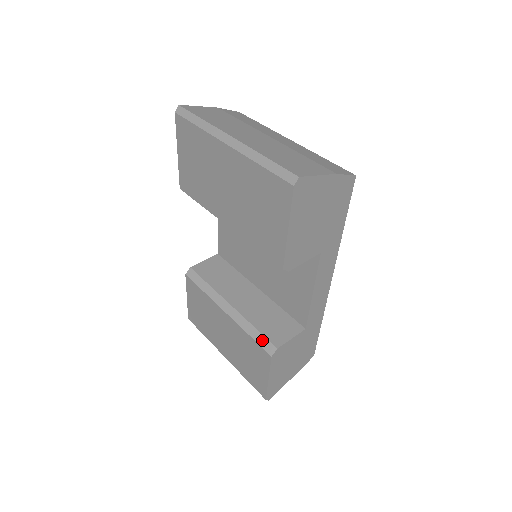
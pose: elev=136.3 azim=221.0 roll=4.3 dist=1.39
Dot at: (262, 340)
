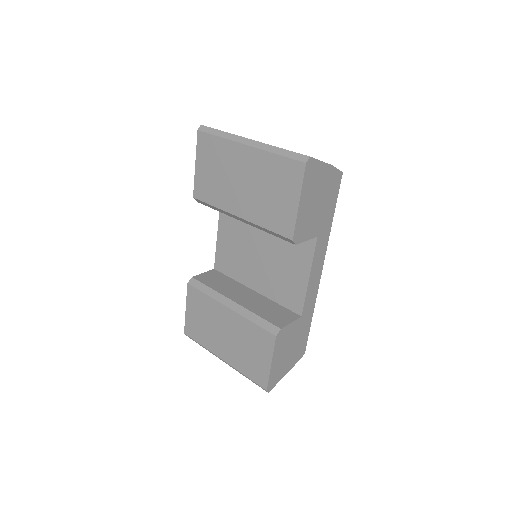
Dot at: (266, 324)
